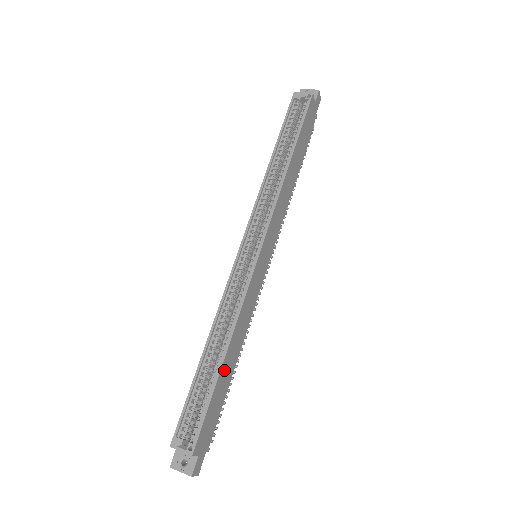
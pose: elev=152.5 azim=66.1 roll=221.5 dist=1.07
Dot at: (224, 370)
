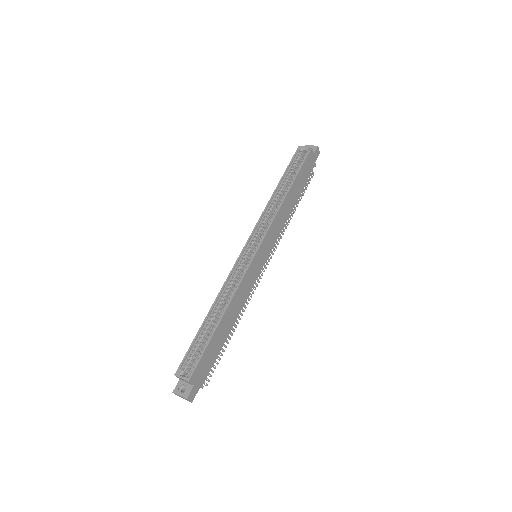
Dot at: (220, 329)
